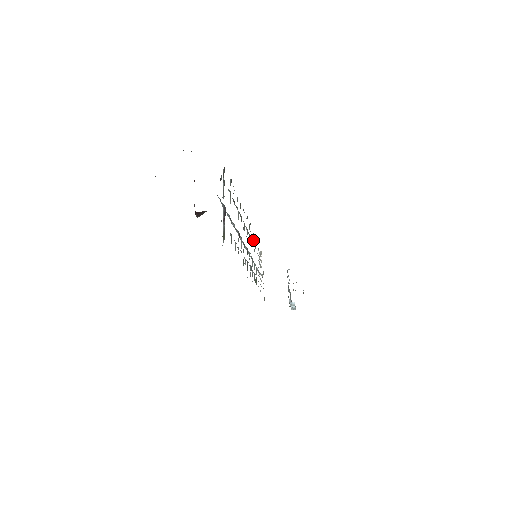
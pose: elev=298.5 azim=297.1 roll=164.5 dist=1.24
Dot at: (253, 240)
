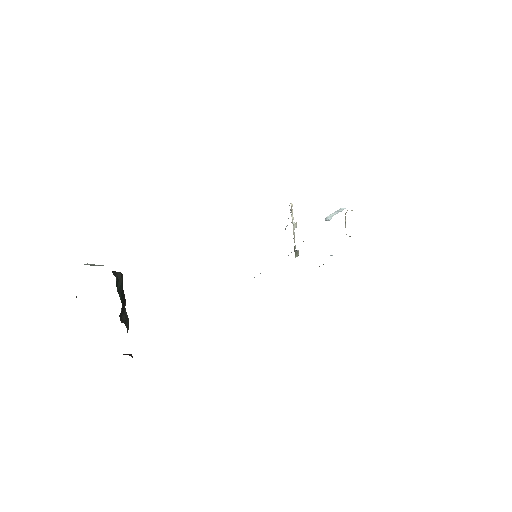
Dot at: occluded
